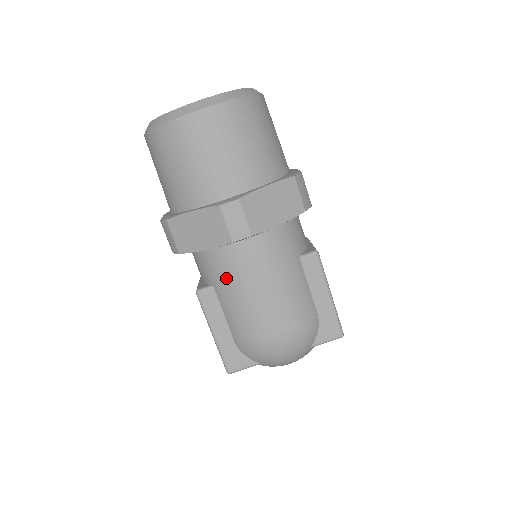
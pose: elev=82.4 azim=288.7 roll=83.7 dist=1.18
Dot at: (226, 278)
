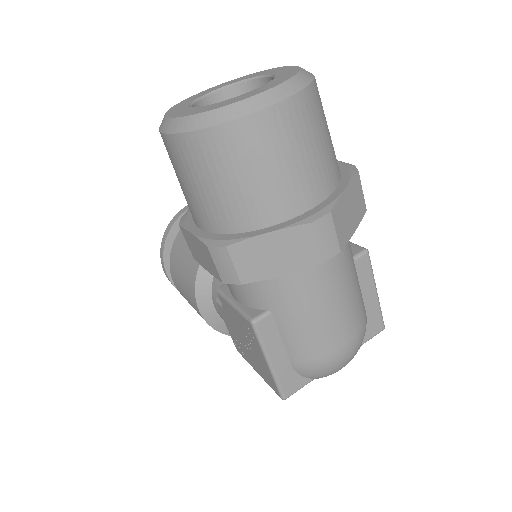
Dot at: (294, 301)
